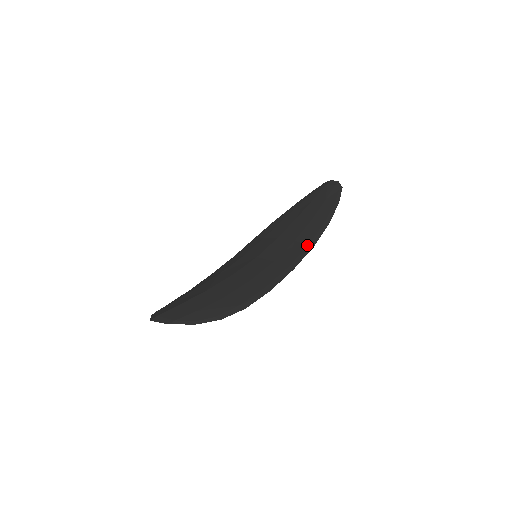
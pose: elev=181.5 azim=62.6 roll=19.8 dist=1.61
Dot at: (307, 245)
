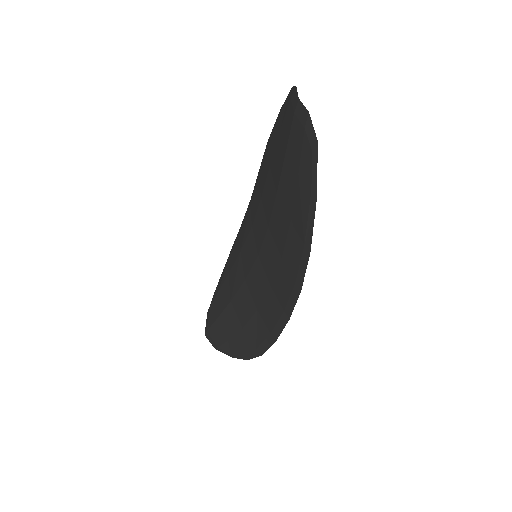
Dot at: (293, 283)
